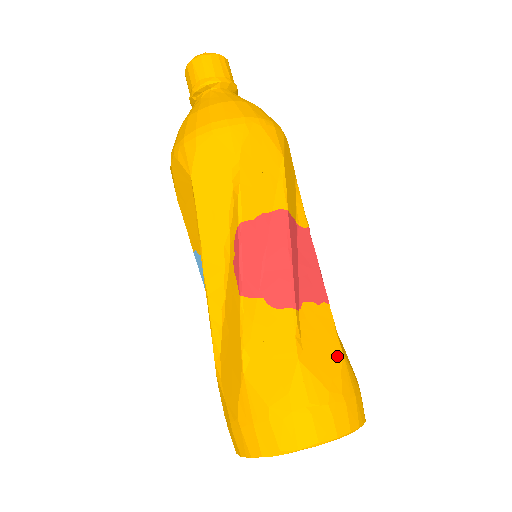
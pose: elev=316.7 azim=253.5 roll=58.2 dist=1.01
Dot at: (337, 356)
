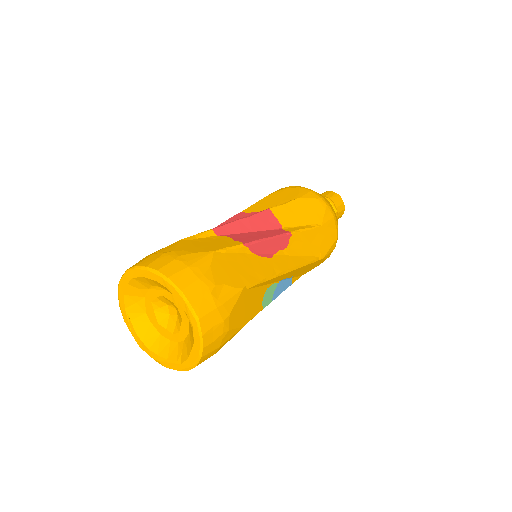
Dot at: (206, 250)
